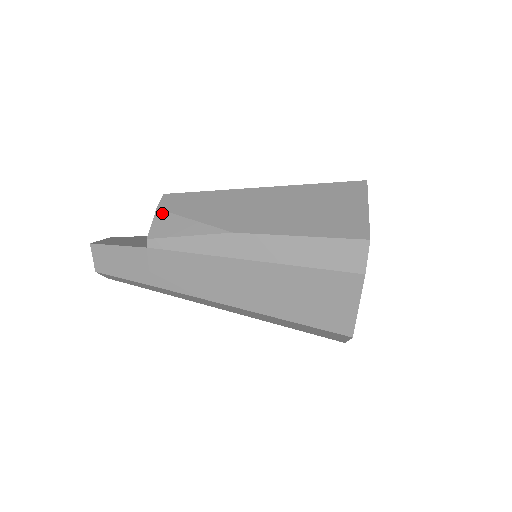
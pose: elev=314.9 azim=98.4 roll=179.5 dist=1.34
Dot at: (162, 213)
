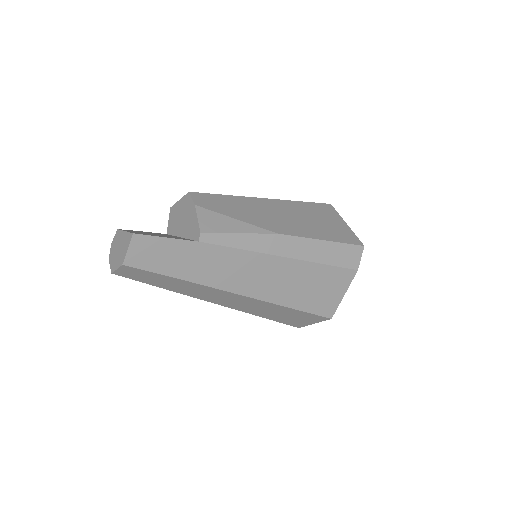
Dot at: (204, 210)
